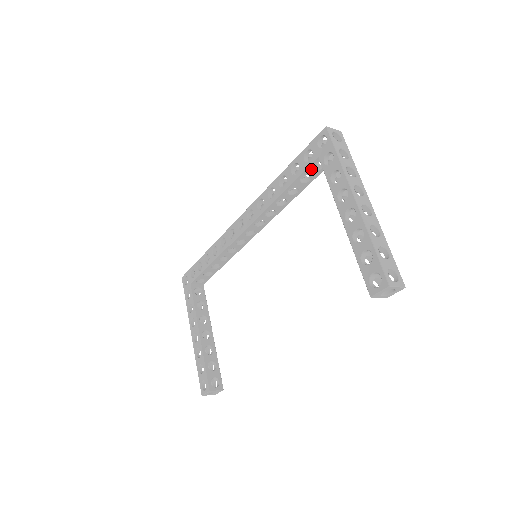
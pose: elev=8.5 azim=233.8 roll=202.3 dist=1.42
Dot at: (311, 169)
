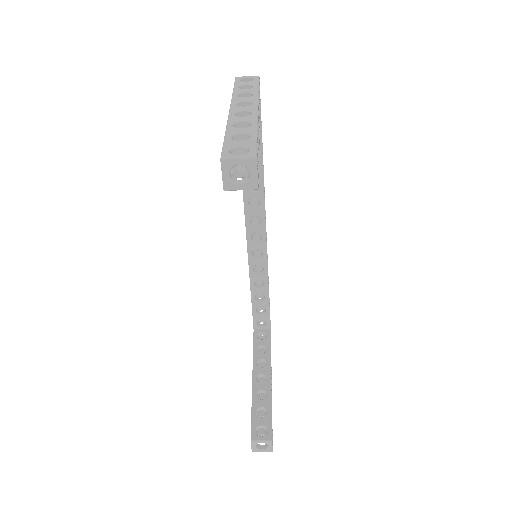
Dot at: occluded
